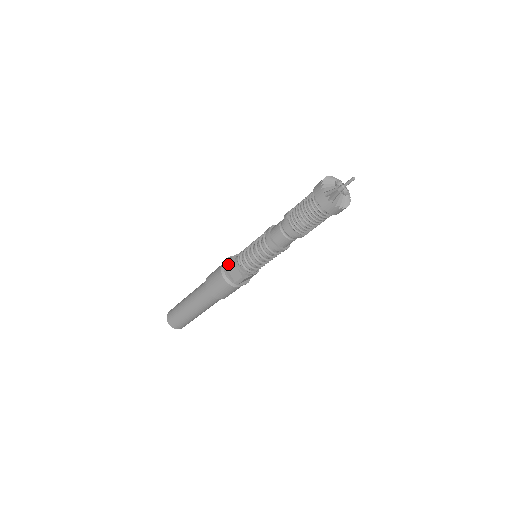
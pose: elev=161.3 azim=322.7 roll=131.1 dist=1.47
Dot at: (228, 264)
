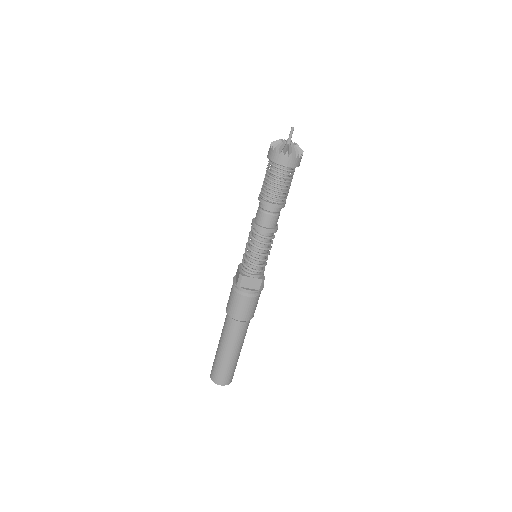
Dot at: (242, 283)
